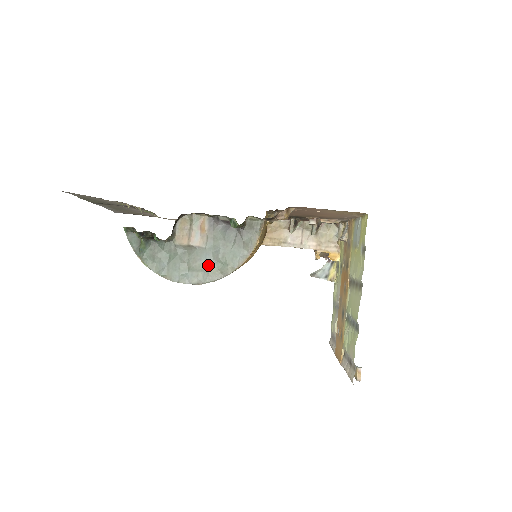
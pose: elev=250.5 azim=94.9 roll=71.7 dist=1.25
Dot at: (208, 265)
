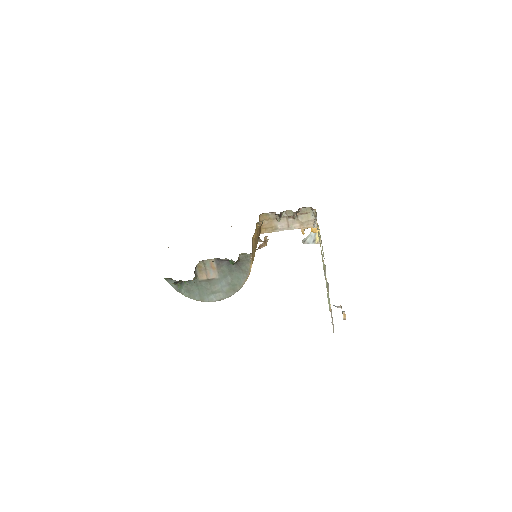
Dot at: (224, 288)
